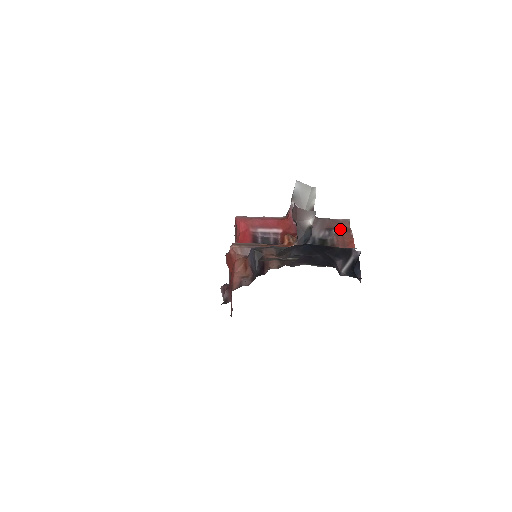
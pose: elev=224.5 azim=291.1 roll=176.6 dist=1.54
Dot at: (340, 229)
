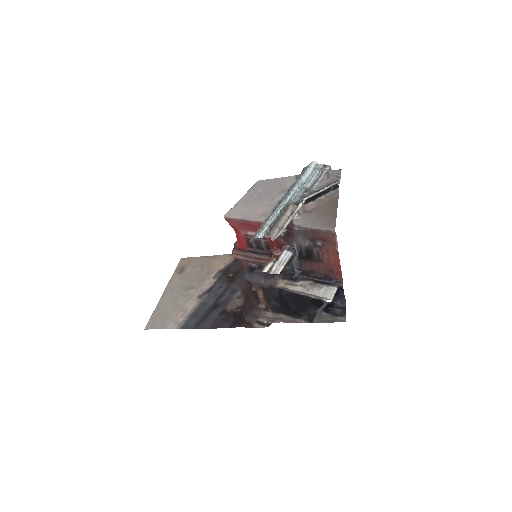
Dot at: (324, 242)
